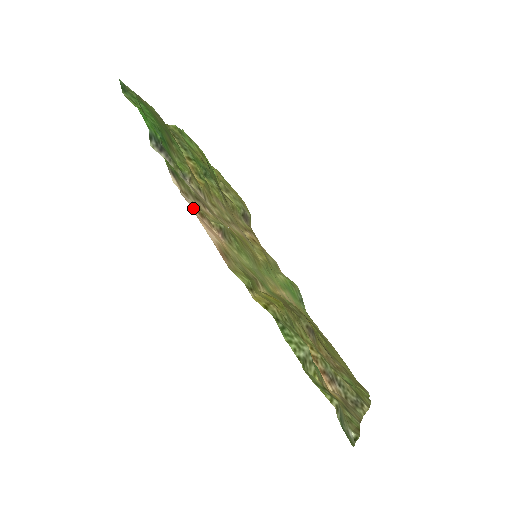
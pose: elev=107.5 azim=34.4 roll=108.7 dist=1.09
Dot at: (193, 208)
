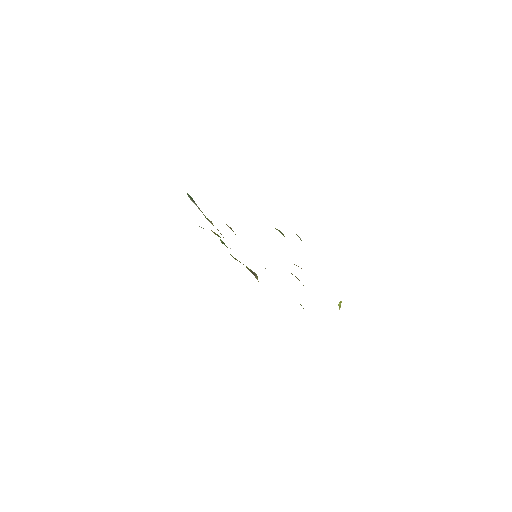
Dot at: occluded
